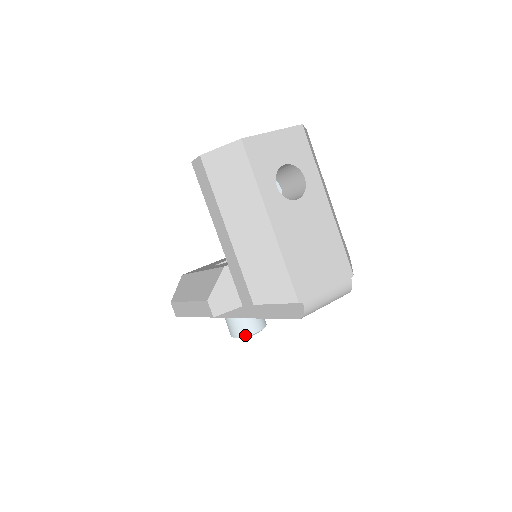
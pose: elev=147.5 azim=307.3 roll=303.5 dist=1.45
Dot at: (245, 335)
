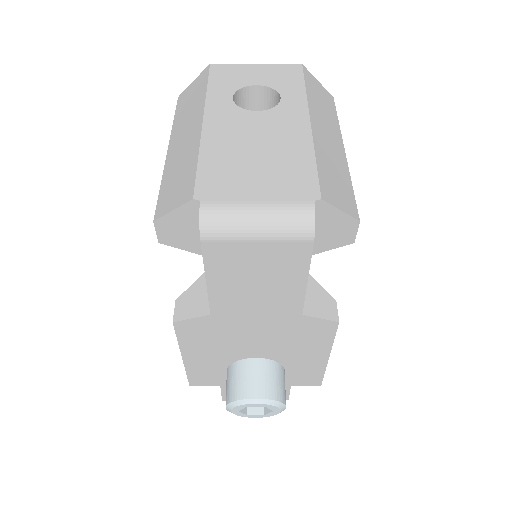
Dot at: (235, 398)
